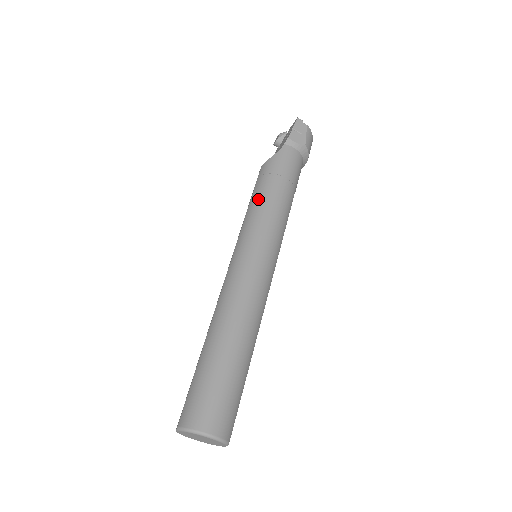
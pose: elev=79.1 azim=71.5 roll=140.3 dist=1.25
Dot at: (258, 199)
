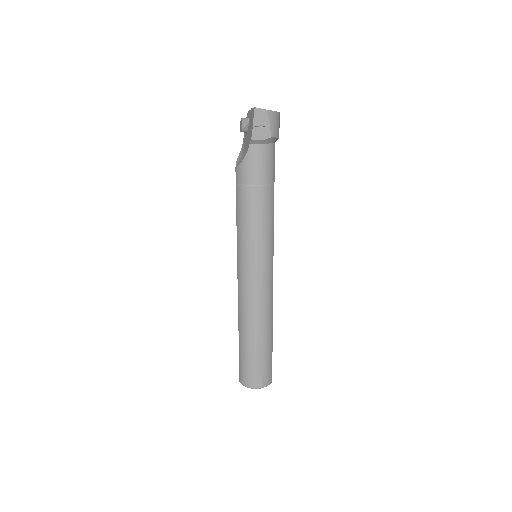
Dot at: (242, 216)
